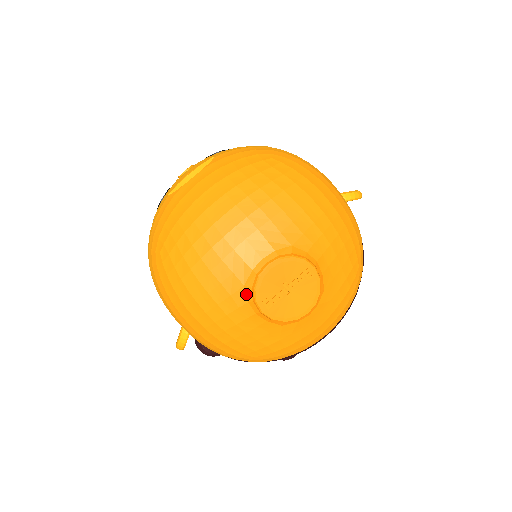
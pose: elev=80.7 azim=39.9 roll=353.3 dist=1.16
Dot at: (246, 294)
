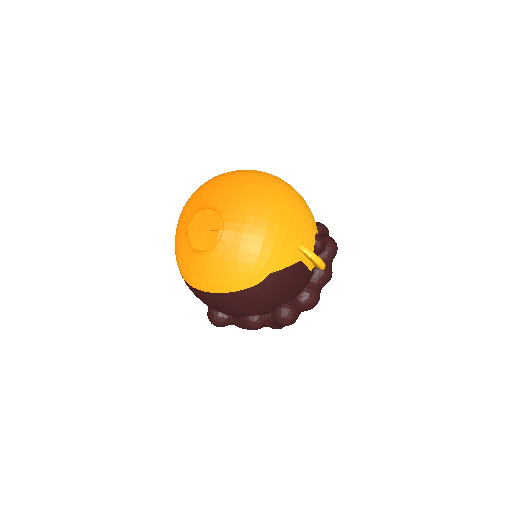
Dot at: occluded
